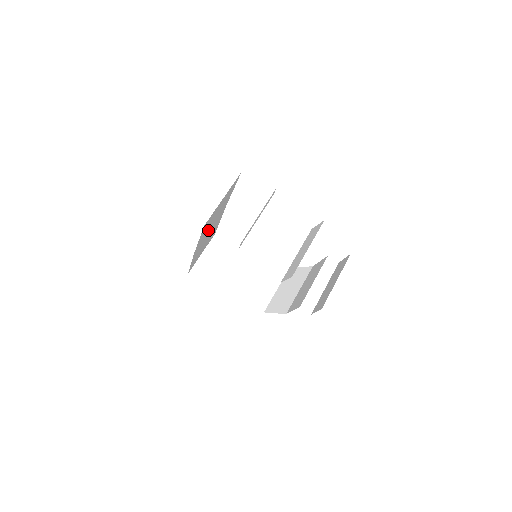
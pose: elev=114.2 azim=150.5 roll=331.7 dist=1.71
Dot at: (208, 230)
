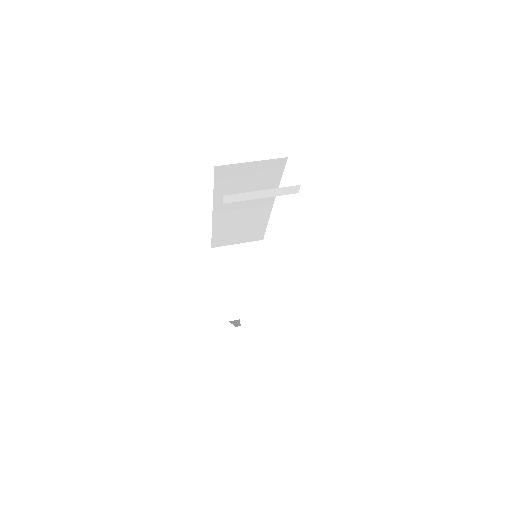
Dot at: (237, 202)
